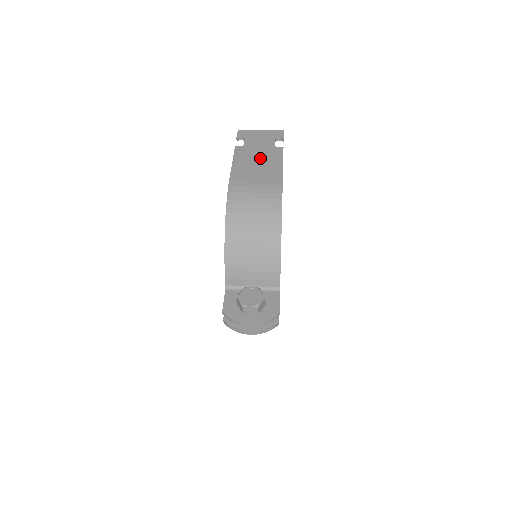
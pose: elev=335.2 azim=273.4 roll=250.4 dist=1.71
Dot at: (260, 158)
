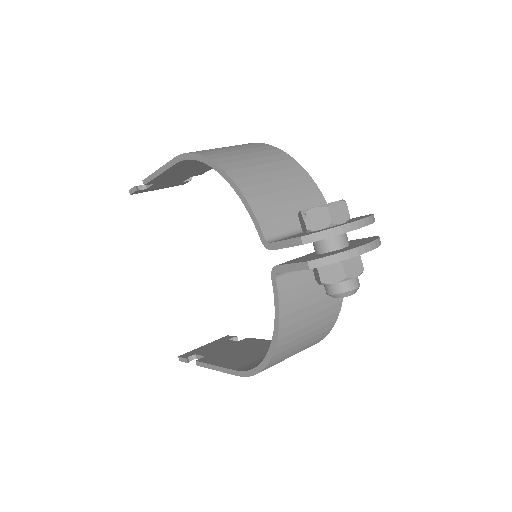
Dot at: occluded
